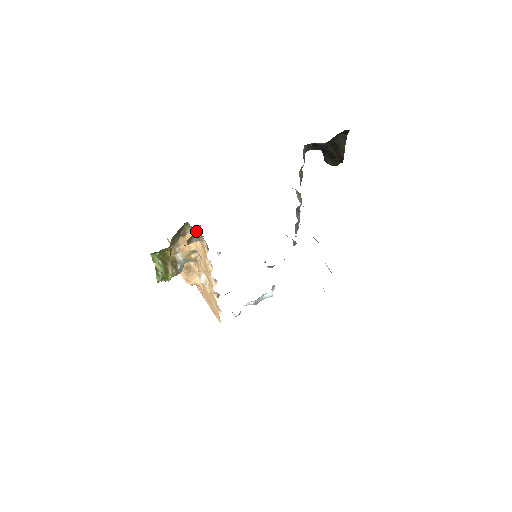
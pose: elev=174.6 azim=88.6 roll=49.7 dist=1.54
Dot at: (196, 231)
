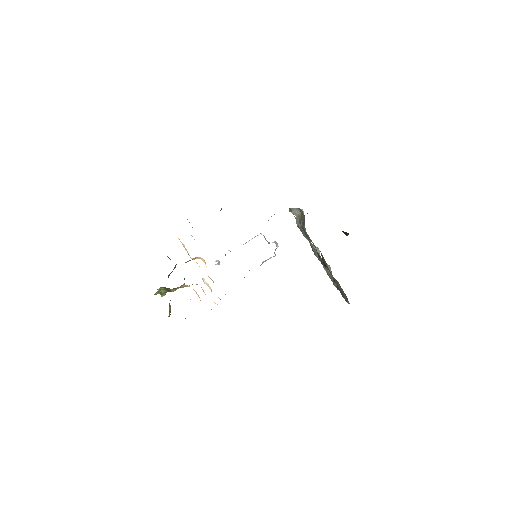
Dot at: occluded
